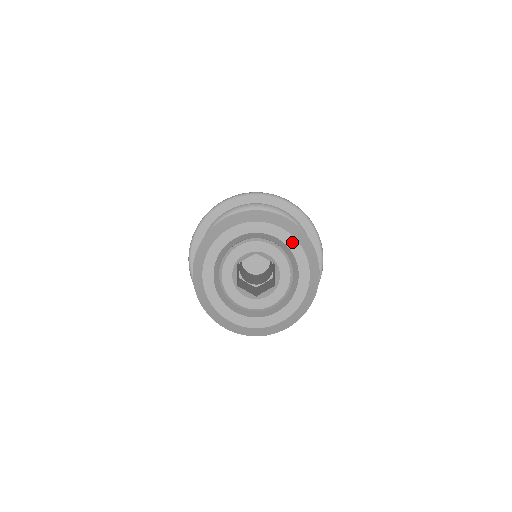
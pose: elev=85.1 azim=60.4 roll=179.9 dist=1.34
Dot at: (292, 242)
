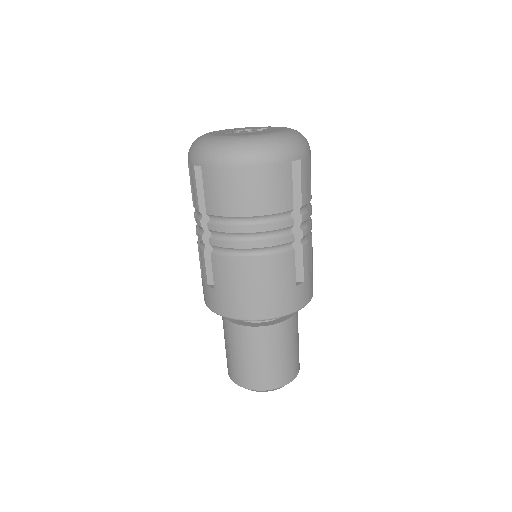
Dot at: occluded
